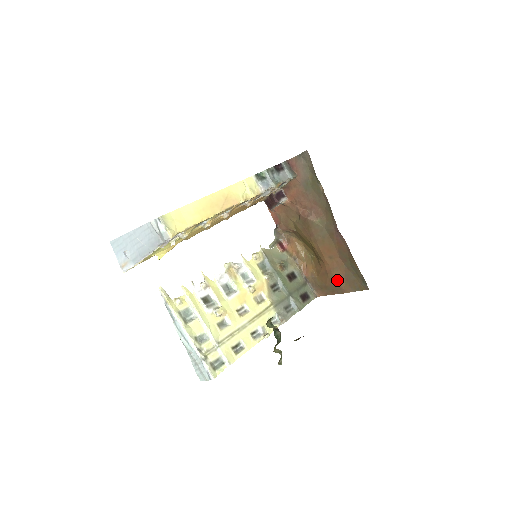
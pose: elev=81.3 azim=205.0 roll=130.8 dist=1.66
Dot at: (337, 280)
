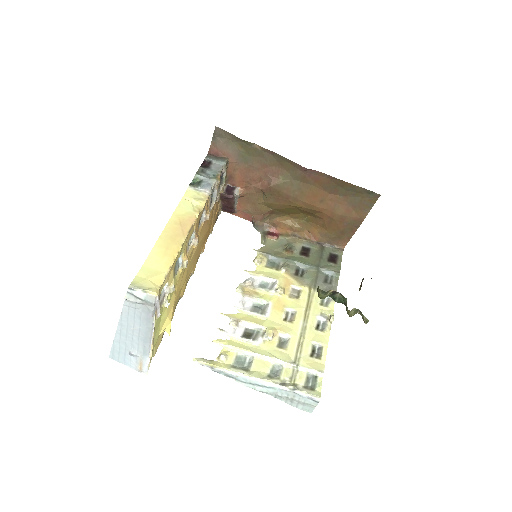
Dot at: (346, 216)
